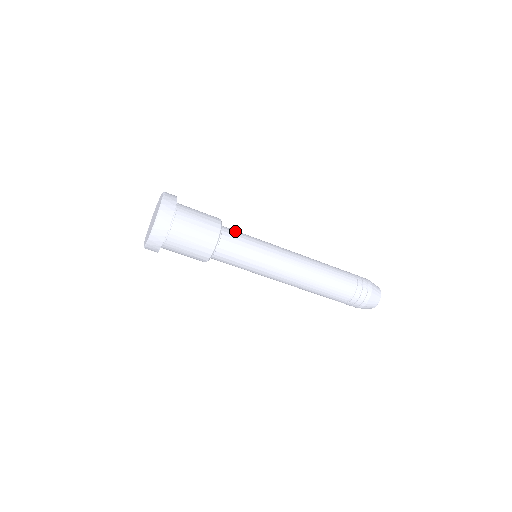
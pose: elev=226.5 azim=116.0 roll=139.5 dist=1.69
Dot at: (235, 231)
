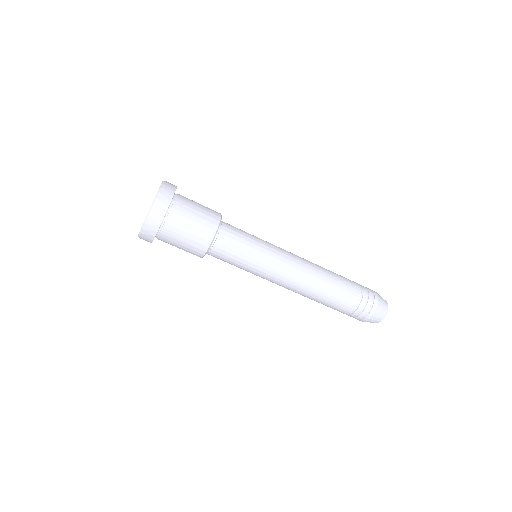
Dot at: occluded
